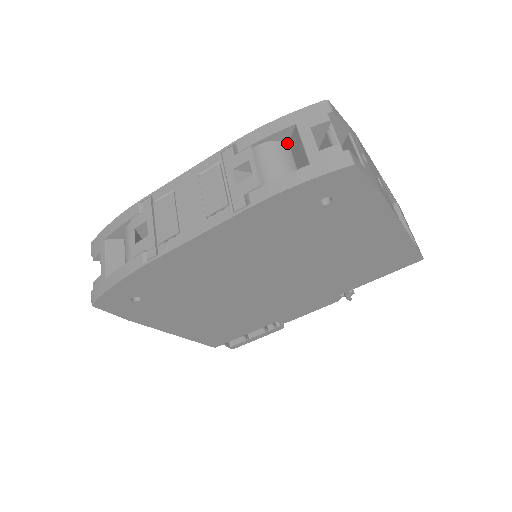
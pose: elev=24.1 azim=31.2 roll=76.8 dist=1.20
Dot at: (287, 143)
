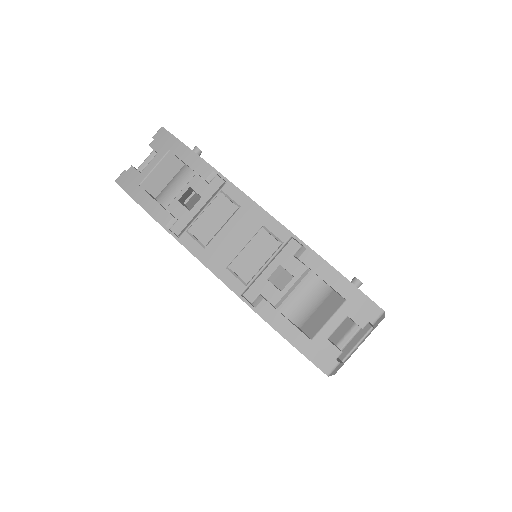
Dot at: (332, 290)
